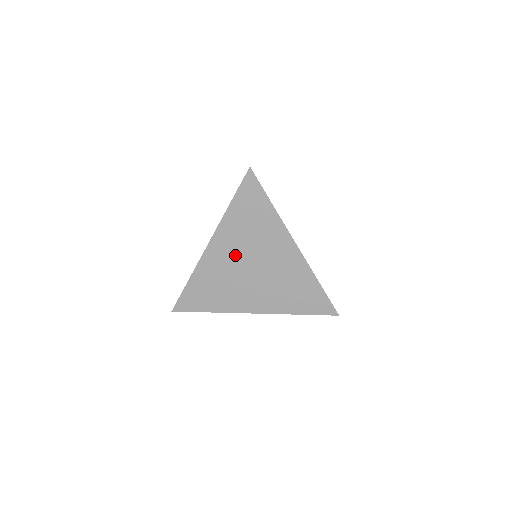
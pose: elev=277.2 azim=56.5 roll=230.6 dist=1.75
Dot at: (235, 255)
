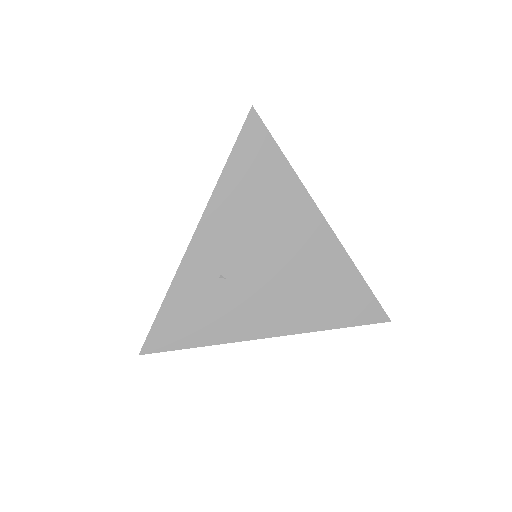
Dot at: (237, 247)
